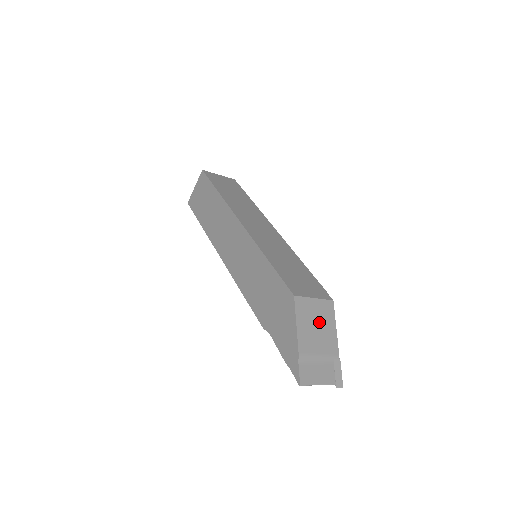
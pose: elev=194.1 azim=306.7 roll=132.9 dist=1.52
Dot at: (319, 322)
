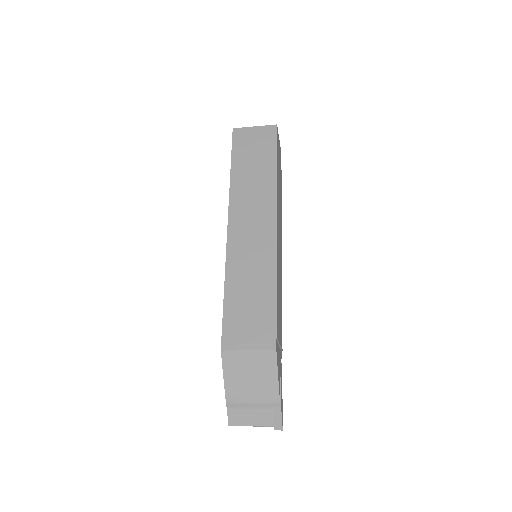
Dot at: (254, 373)
